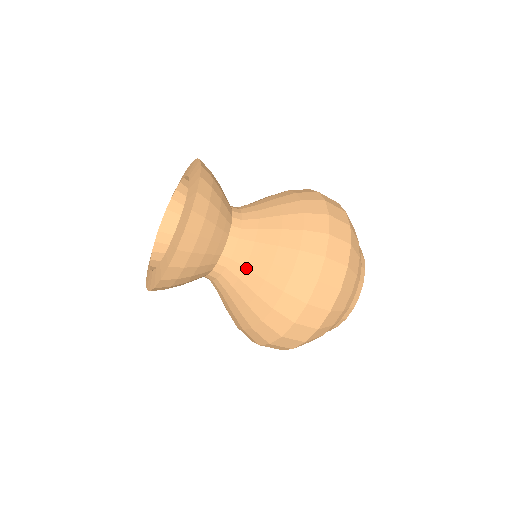
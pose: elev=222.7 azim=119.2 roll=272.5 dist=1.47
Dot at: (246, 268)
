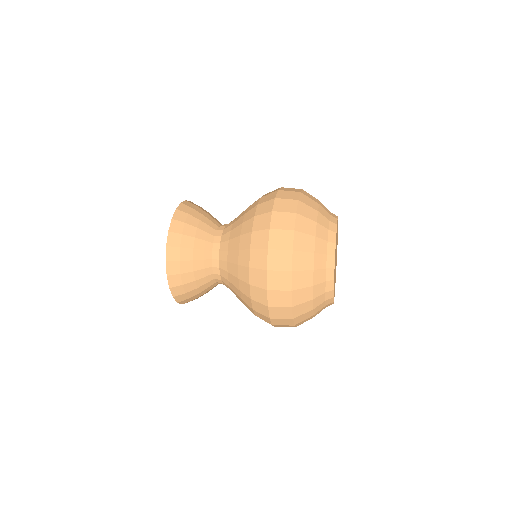
Dot at: (231, 288)
